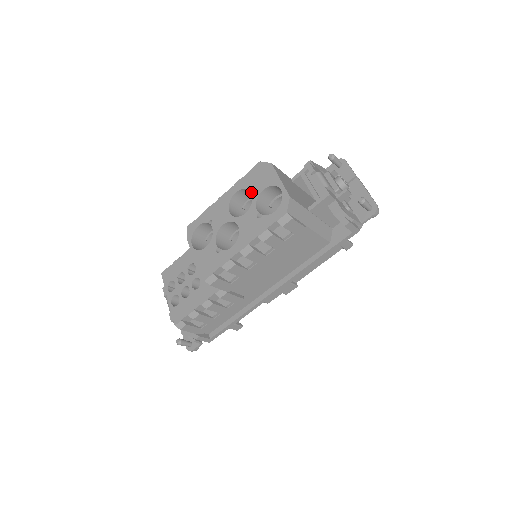
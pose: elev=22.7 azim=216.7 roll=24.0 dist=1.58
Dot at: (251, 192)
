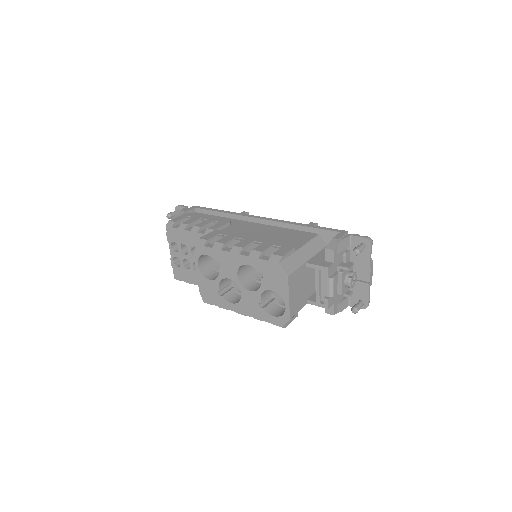
Dot at: (261, 281)
